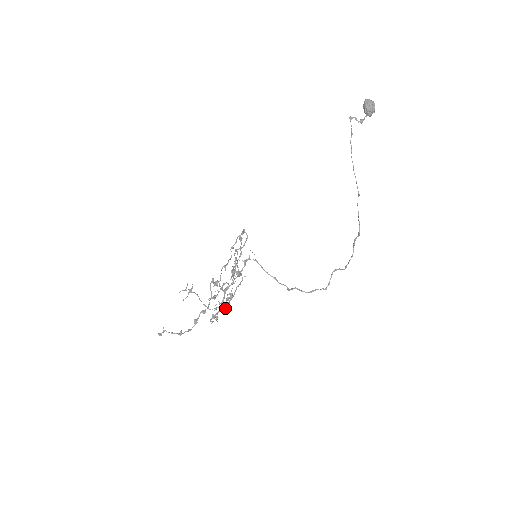
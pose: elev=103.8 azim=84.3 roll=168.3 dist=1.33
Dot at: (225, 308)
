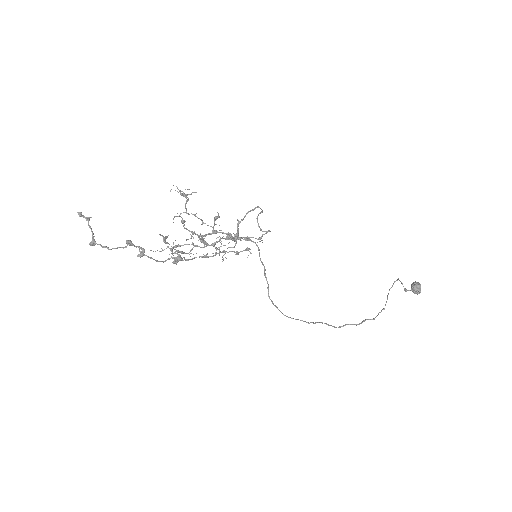
Dot at: (202, 223)
